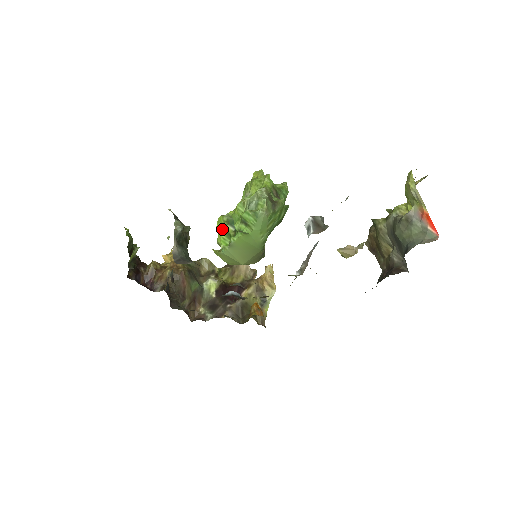
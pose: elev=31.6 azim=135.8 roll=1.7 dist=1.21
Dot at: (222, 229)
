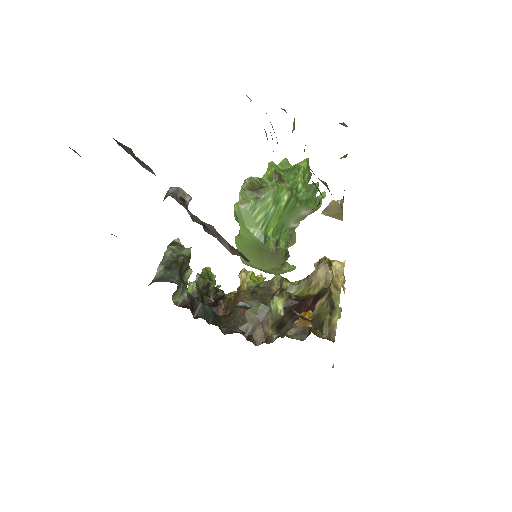
Dot at: occluded
